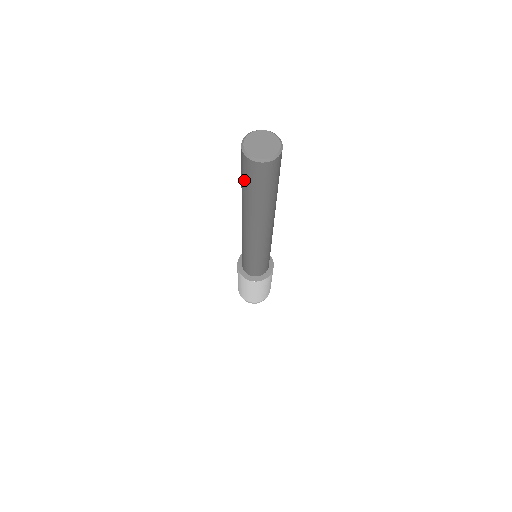
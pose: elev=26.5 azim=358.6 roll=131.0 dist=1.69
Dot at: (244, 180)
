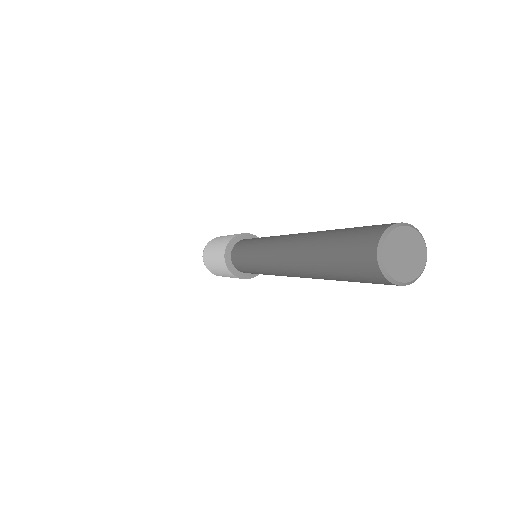
Dot at: (351, 279)
